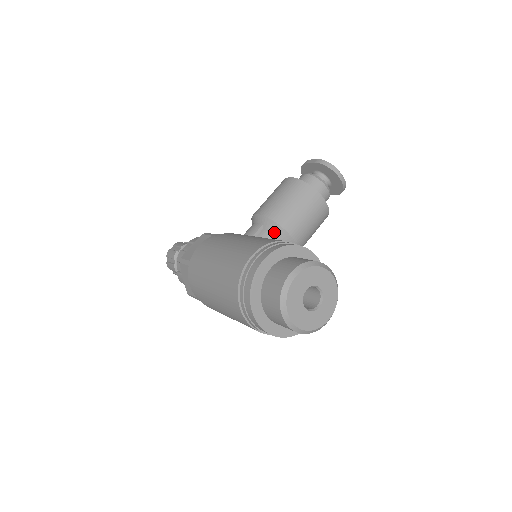
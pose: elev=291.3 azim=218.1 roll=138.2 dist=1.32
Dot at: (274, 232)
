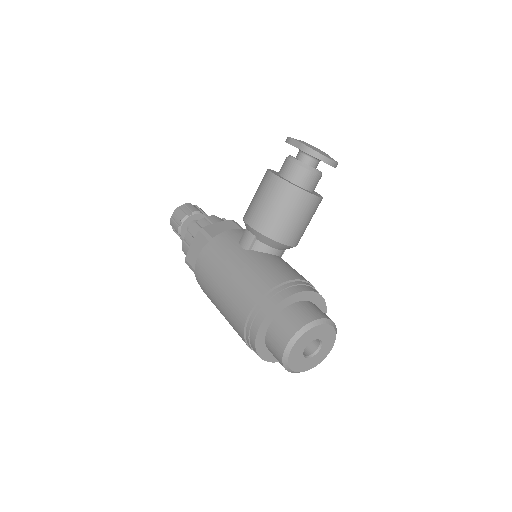
Dot at: (268, 244)
